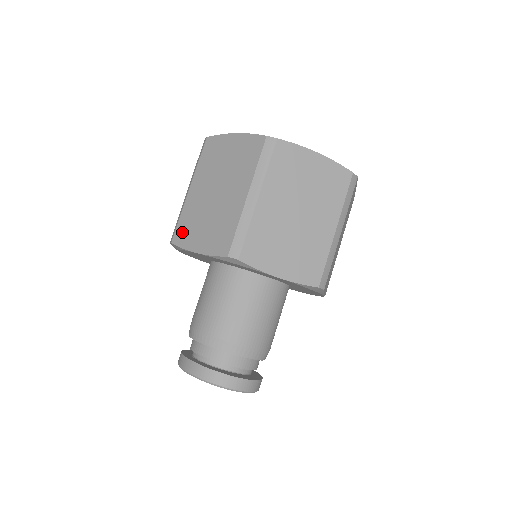
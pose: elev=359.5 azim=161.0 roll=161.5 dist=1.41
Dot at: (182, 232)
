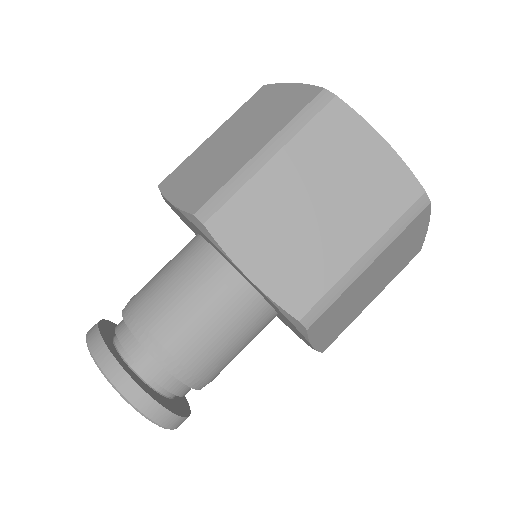
Dot at: (233, 223)
